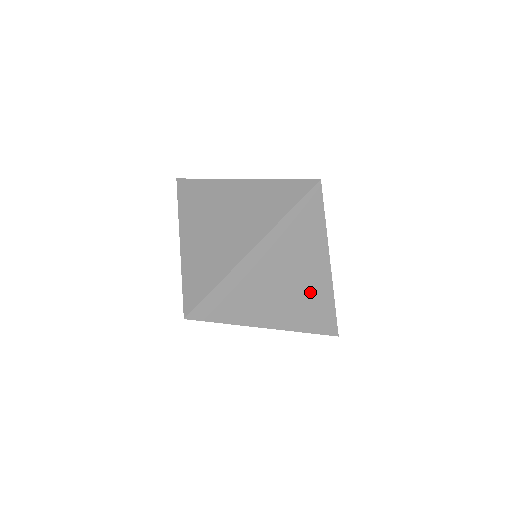
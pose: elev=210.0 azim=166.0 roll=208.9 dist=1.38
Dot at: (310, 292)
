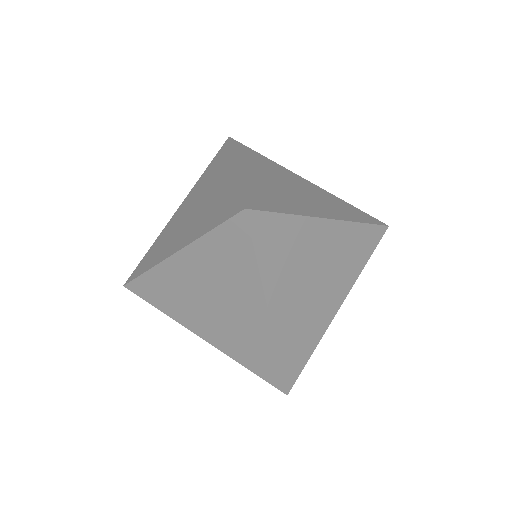
Dot at: (319, 195)
